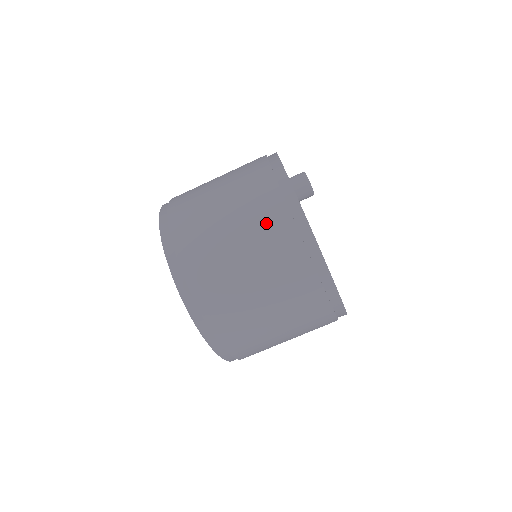
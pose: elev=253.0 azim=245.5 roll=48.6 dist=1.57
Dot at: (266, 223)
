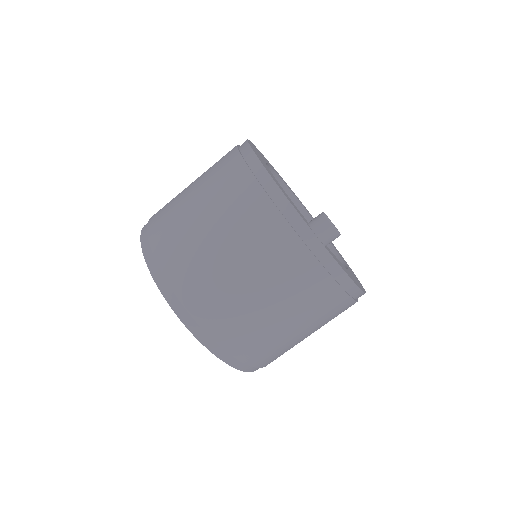
Dot at: (306, 291)
